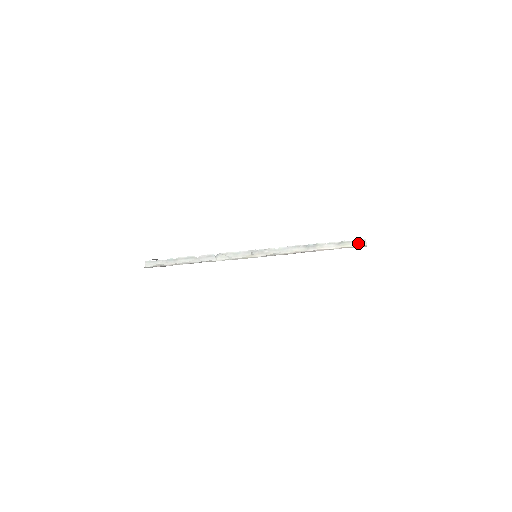
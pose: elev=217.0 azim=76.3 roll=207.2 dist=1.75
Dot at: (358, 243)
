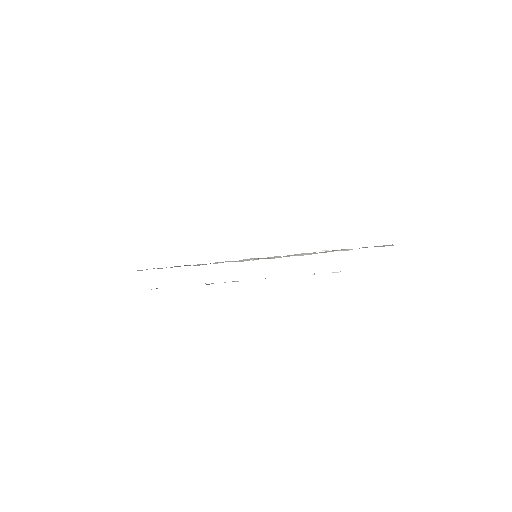
Dot at: (383, 246)
